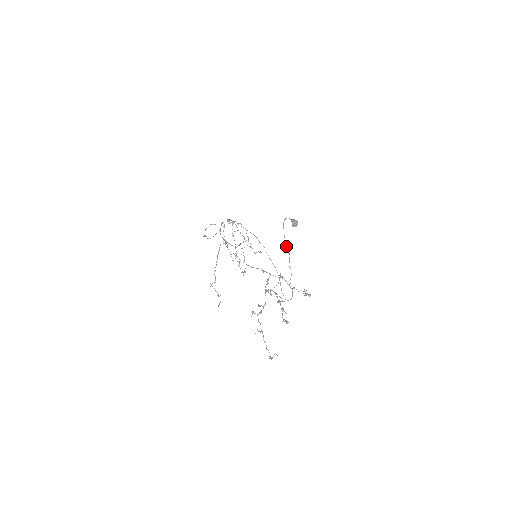
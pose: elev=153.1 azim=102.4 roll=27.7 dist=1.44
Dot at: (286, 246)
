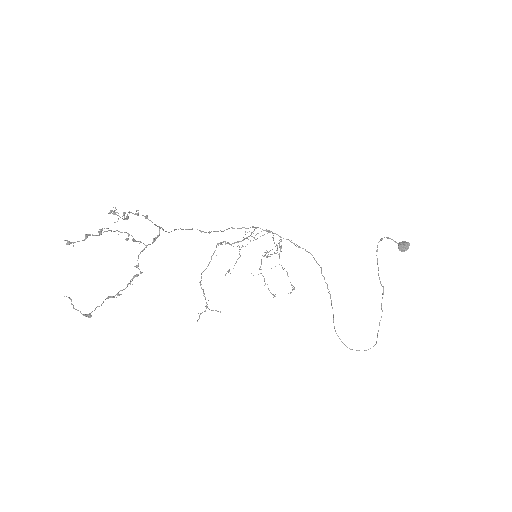
Dot at: occluded
